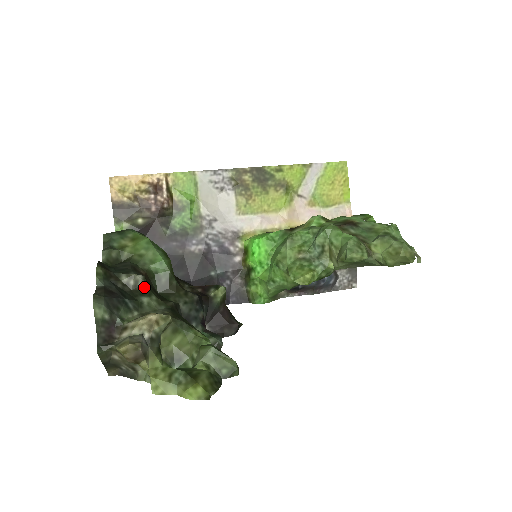
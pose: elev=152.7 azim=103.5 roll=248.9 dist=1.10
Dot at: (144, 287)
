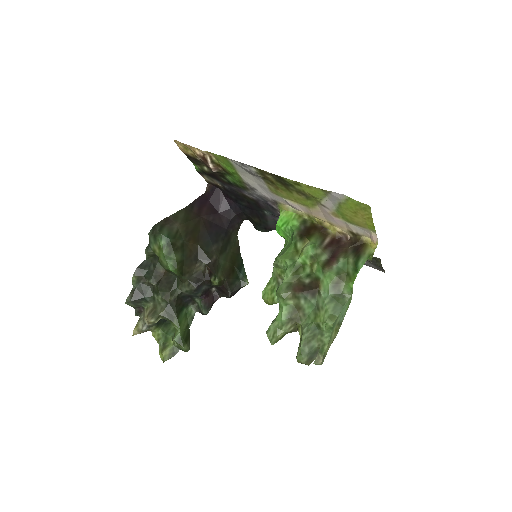
Dot at: (157, 288)
